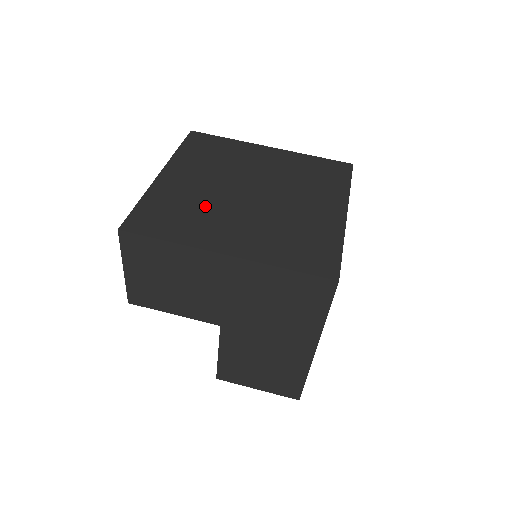
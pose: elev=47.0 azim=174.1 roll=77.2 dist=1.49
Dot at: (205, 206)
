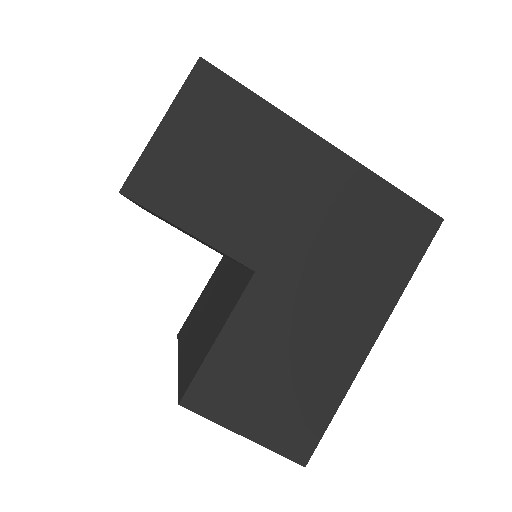
Dot at: occluded
